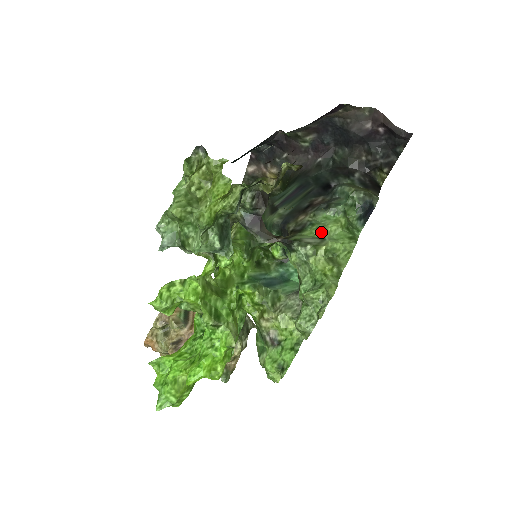
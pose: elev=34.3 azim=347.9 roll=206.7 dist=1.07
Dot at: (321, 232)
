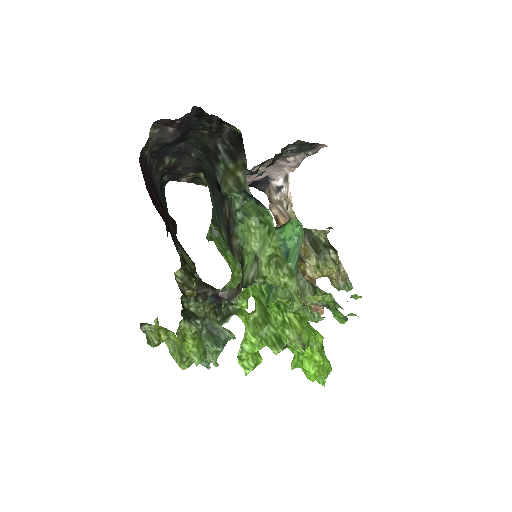
Dot at: (251, 252)
